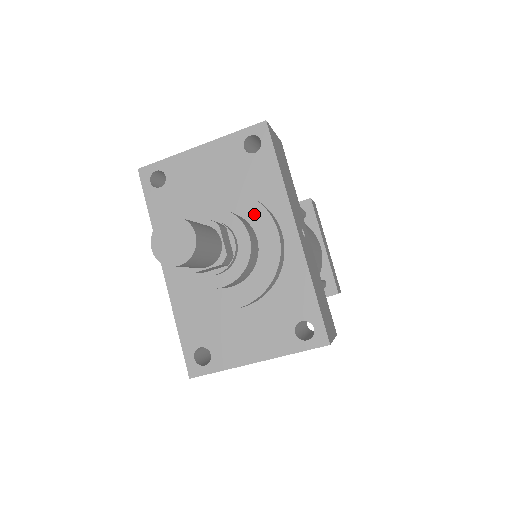
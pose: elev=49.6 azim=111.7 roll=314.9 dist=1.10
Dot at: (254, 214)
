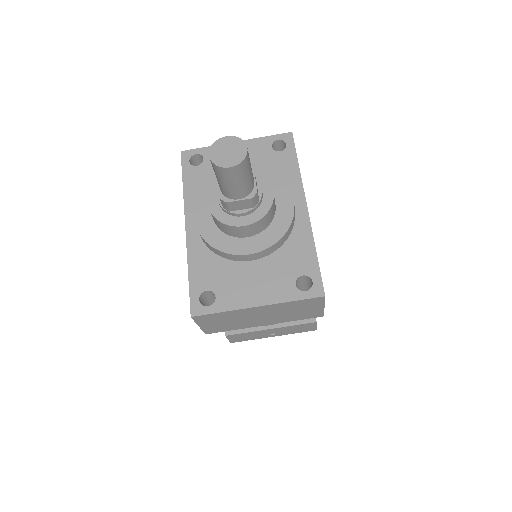
Dot at: (275, 186)
